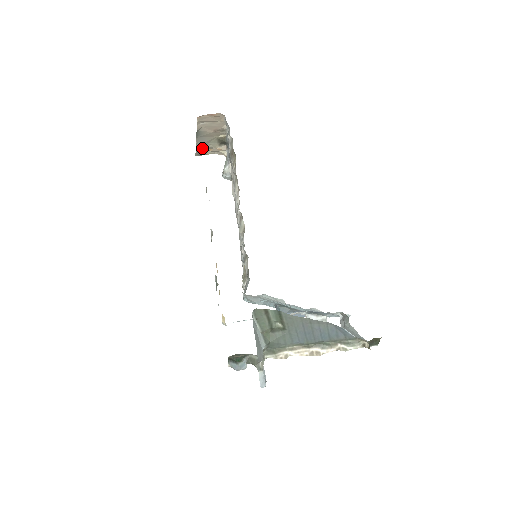
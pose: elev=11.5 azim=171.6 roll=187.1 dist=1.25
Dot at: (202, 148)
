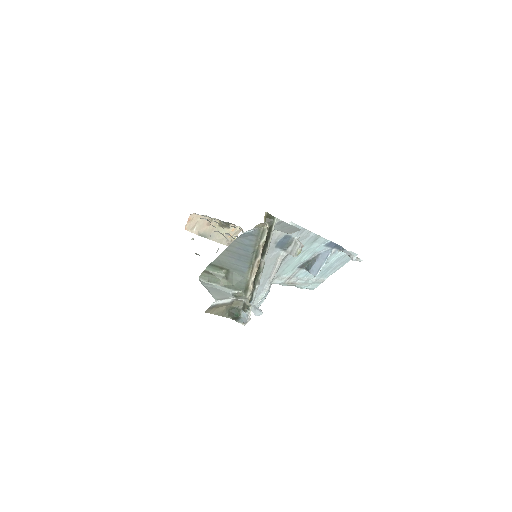
Dot at: (224, 240)
